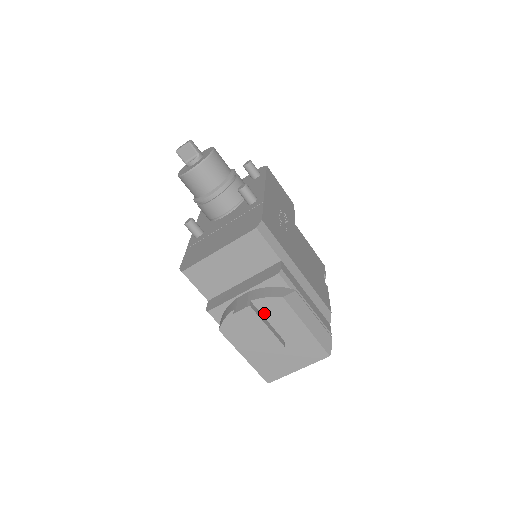
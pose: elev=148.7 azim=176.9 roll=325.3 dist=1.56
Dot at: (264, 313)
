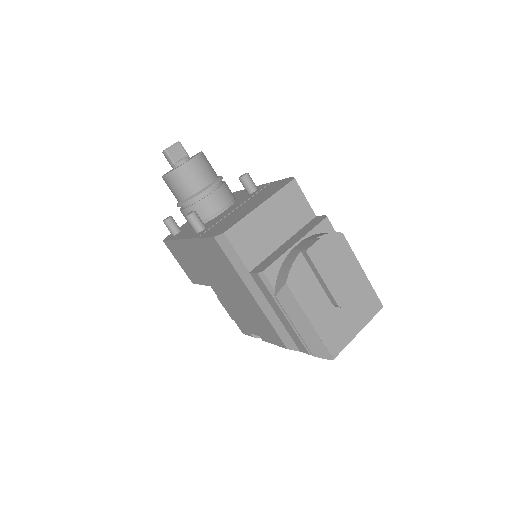
Dot at: occluded
